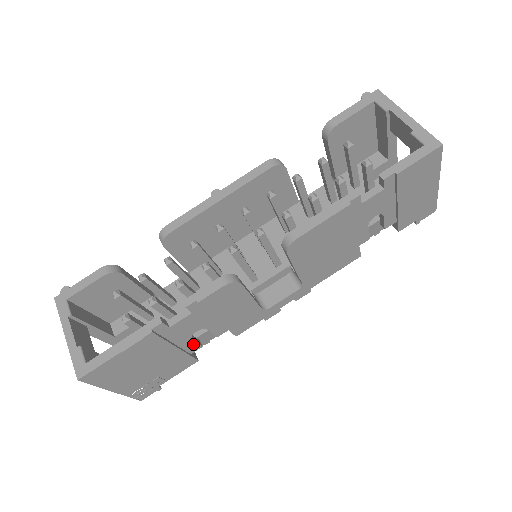
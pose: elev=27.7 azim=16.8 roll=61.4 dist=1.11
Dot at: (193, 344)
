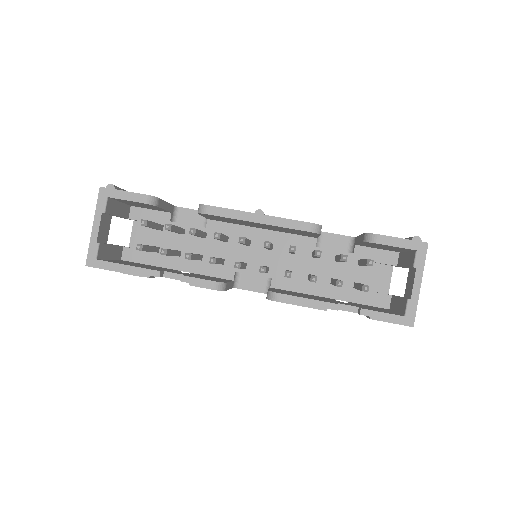
Dot at: occluded
